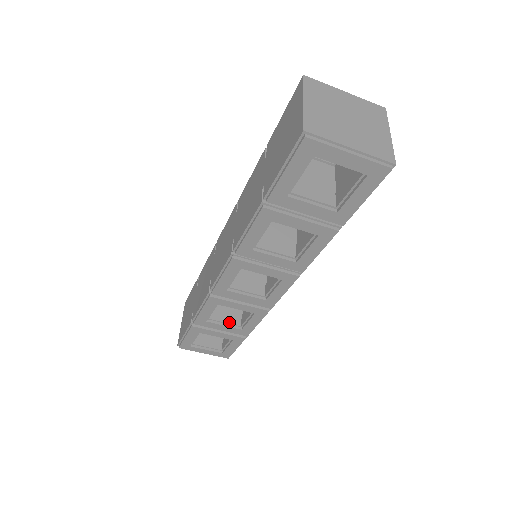
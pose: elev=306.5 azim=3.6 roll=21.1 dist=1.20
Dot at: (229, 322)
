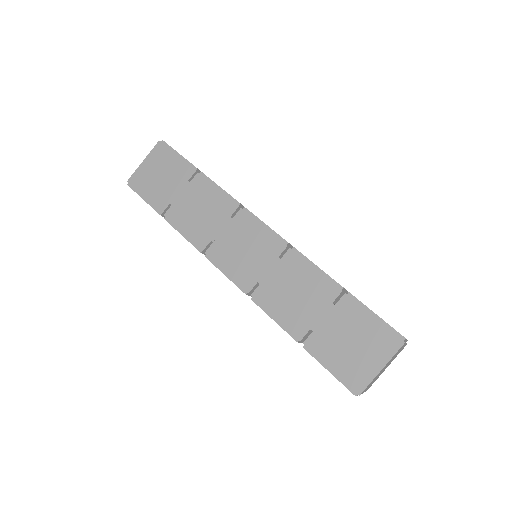
Dot at: occluded
